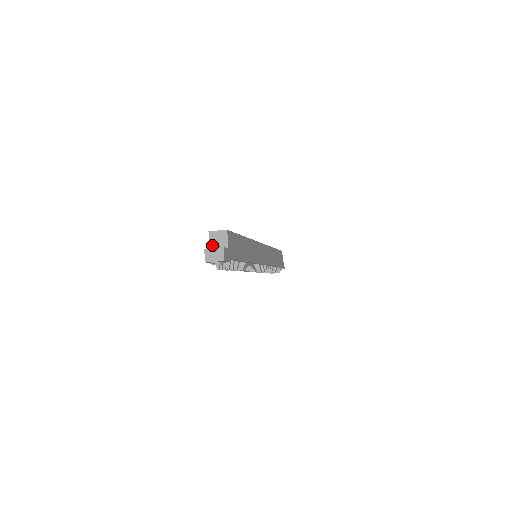
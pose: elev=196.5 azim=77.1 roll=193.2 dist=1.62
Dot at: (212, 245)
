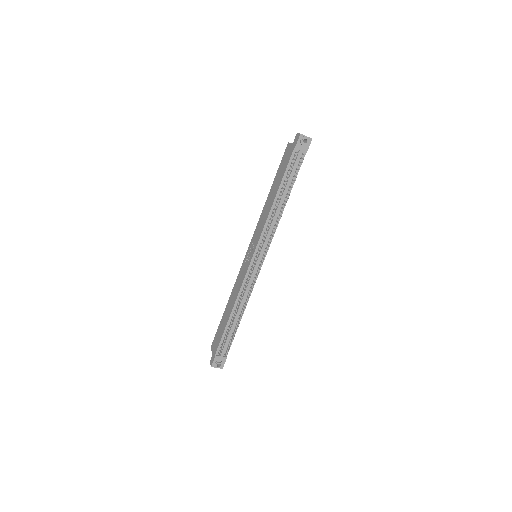
Dot at: occluded
